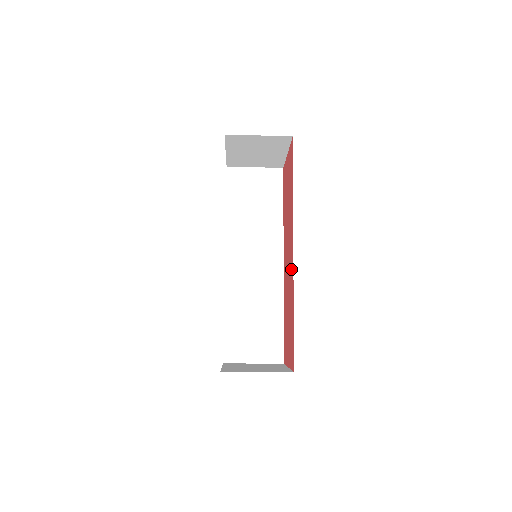
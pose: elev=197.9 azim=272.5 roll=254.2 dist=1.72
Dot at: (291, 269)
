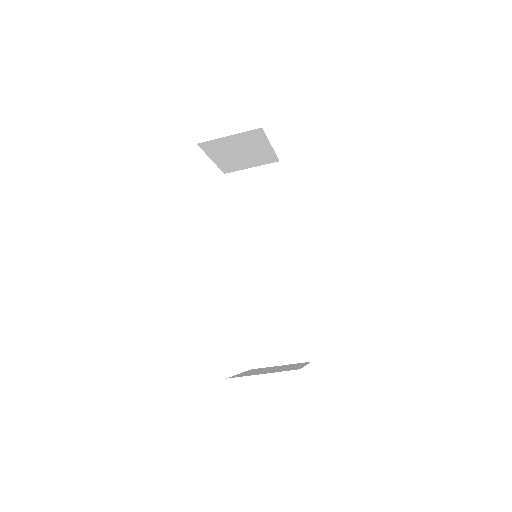
Dot at: occluded
